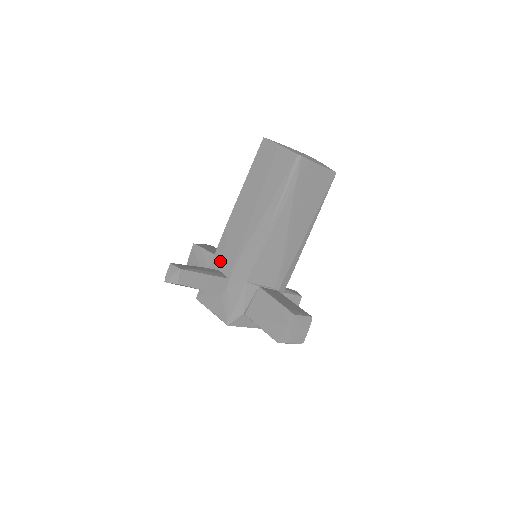
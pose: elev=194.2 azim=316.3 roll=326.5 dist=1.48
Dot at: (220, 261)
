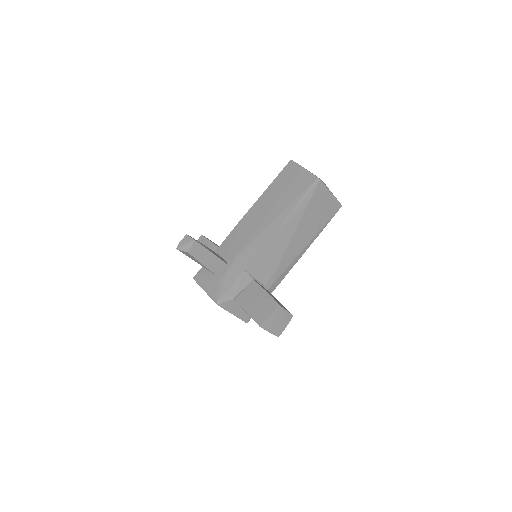
Dot at: (225, 250)
